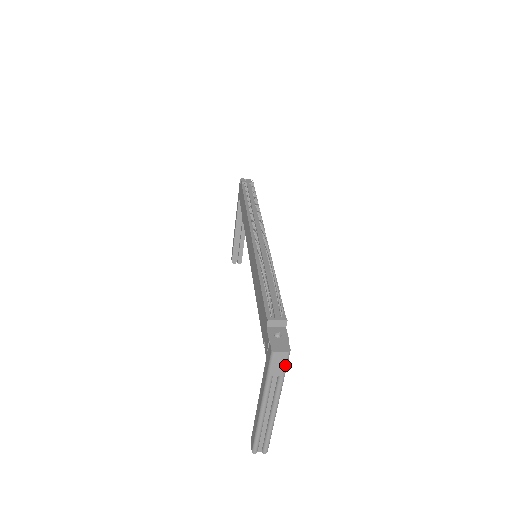
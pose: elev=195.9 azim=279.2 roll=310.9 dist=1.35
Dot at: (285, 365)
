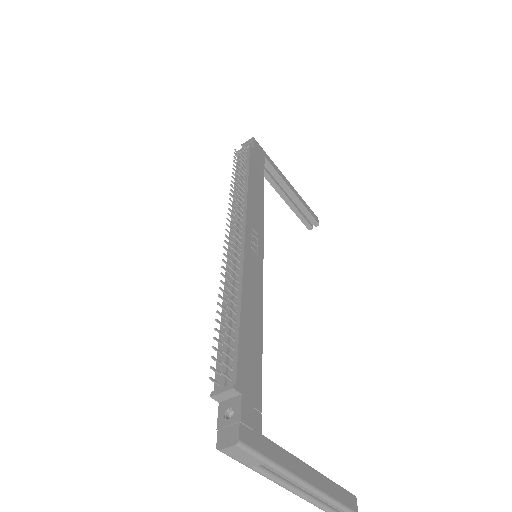
Dot at: (252, 455)
